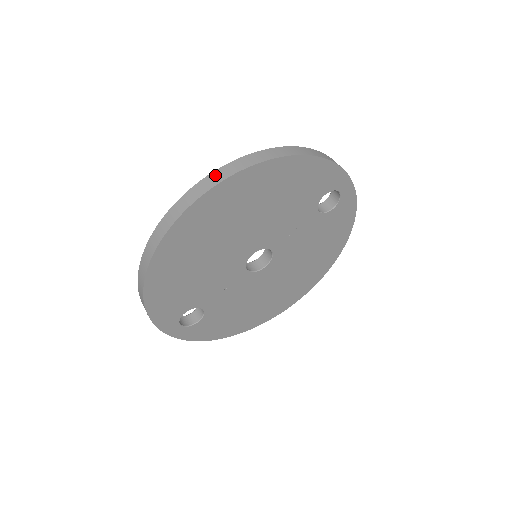
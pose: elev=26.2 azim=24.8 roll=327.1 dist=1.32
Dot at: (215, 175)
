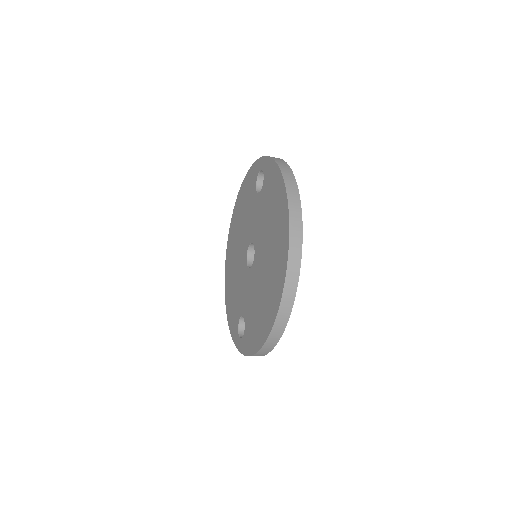
Dot at: (293, 247)
